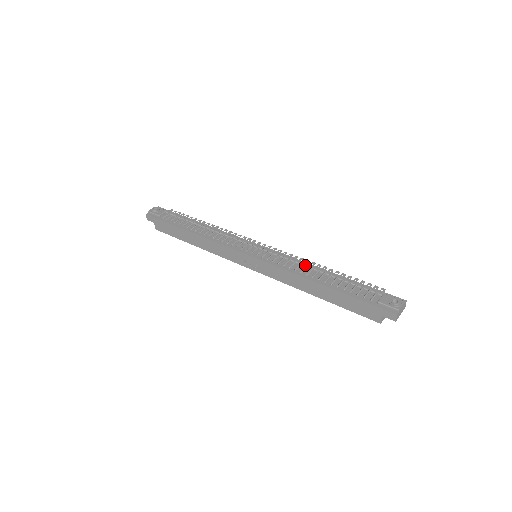
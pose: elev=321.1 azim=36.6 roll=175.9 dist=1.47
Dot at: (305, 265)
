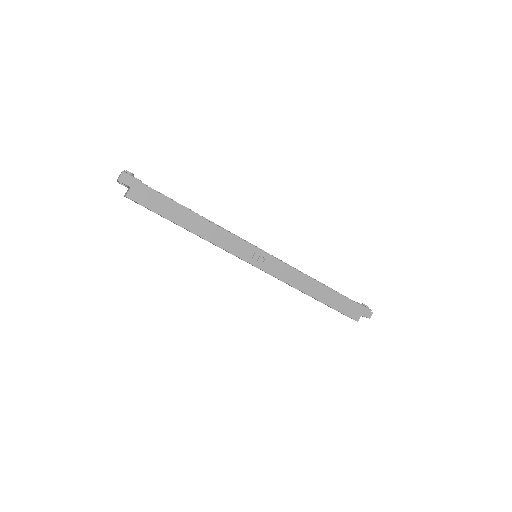
Dot at: occluded
